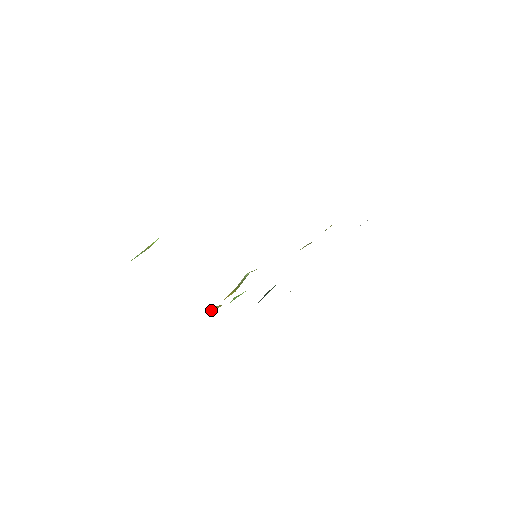
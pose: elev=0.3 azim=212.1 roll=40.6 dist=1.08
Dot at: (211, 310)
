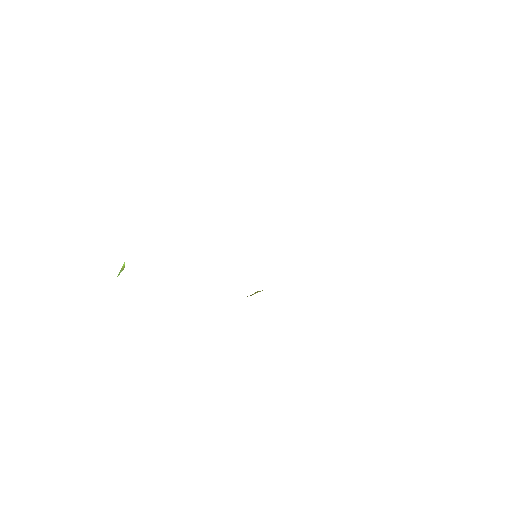
Dot at: (251, 295)
